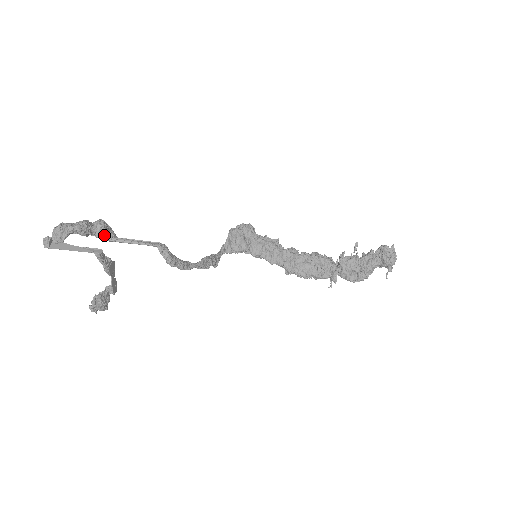
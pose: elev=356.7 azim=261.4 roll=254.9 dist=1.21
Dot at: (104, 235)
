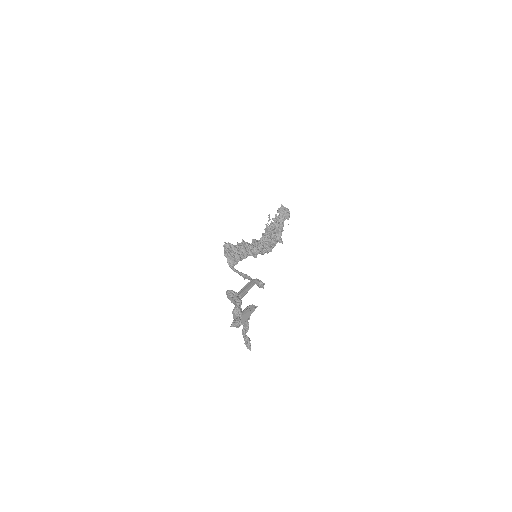
Dot at: (239, 297)
